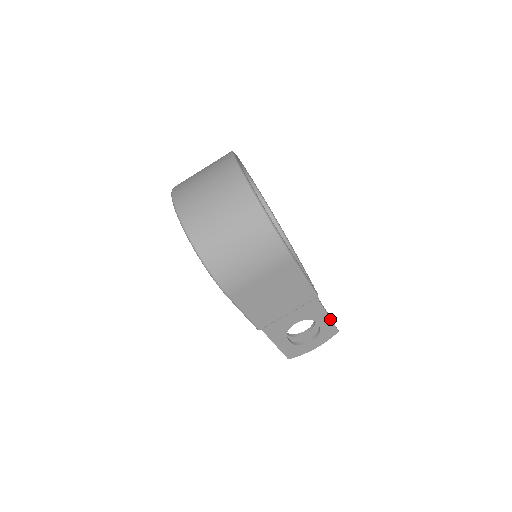
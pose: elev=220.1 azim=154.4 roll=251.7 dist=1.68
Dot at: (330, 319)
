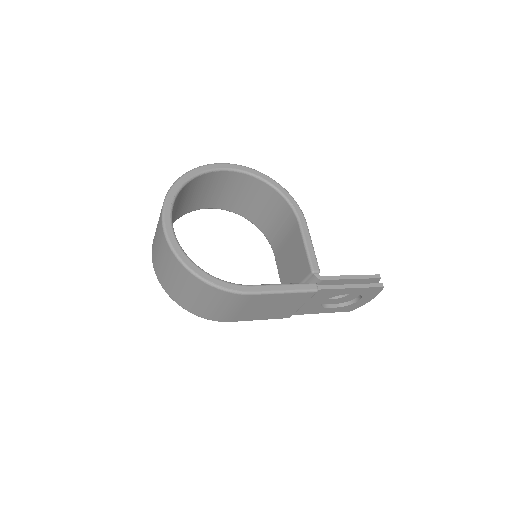
Dot at: (359, 288)
